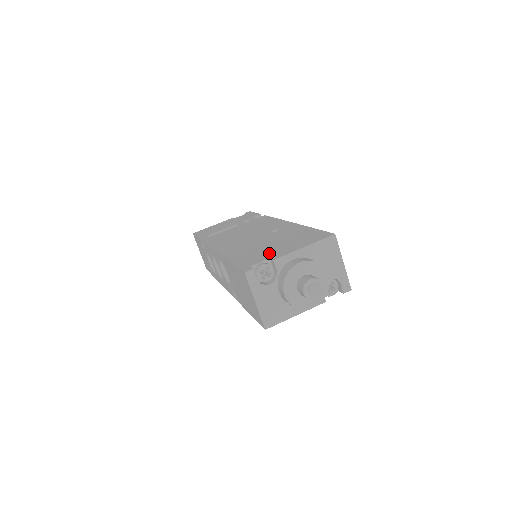
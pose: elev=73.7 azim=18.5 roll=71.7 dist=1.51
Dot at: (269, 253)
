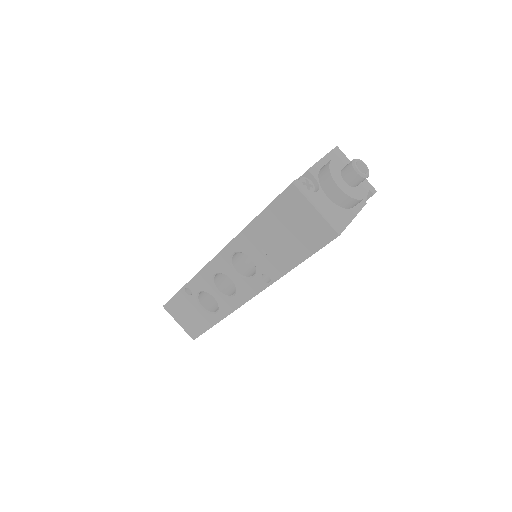
Dot at: occluded
